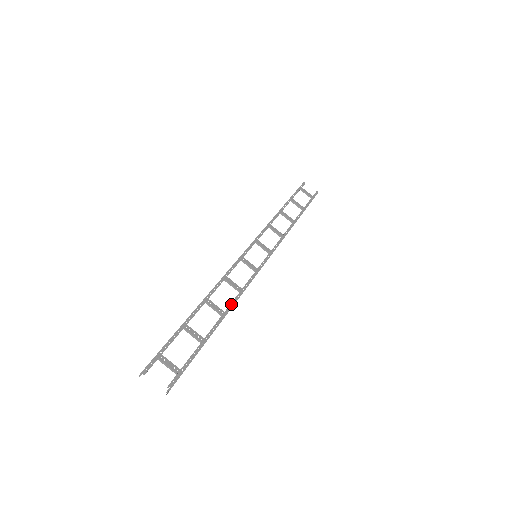
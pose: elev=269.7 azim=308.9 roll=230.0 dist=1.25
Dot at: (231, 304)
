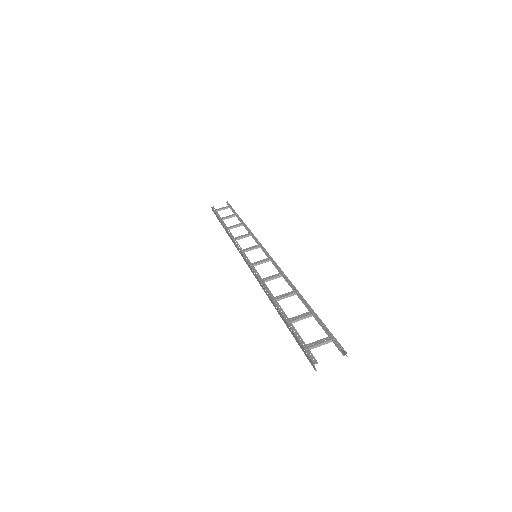
Dot at: (289, 284)
